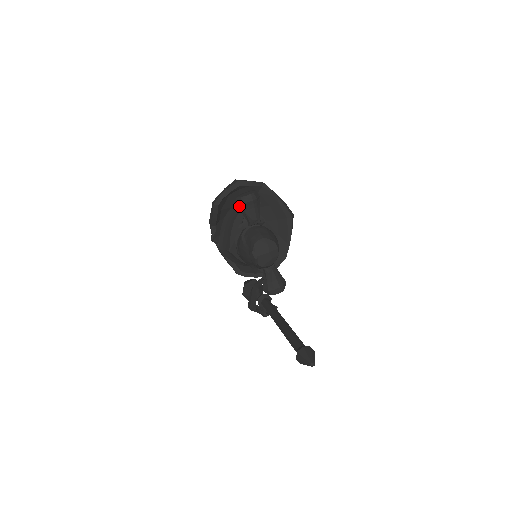
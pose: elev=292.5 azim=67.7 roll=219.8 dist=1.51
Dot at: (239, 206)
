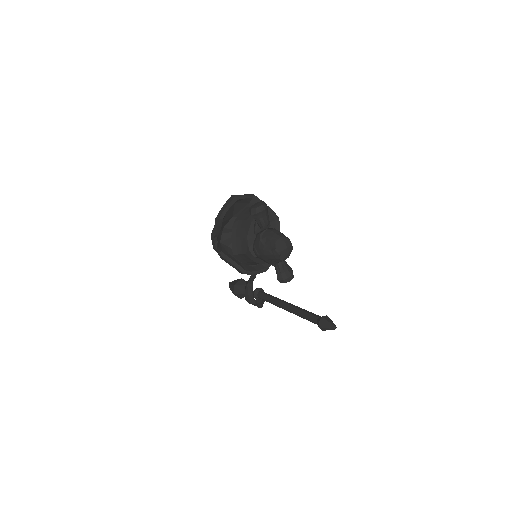
Dot at: (254, 215)
